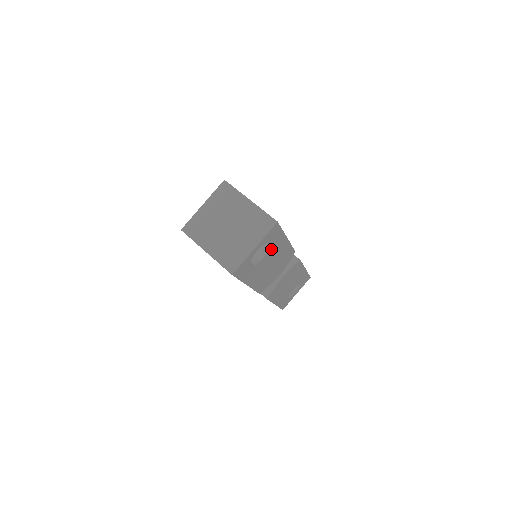
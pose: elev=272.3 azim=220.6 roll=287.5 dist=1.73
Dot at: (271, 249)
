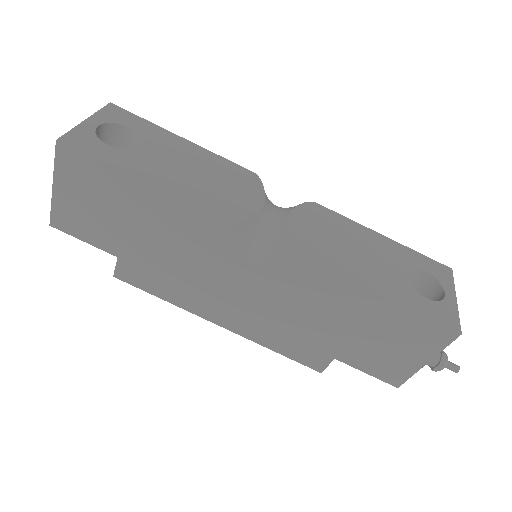
Dot at: (149, 140)
